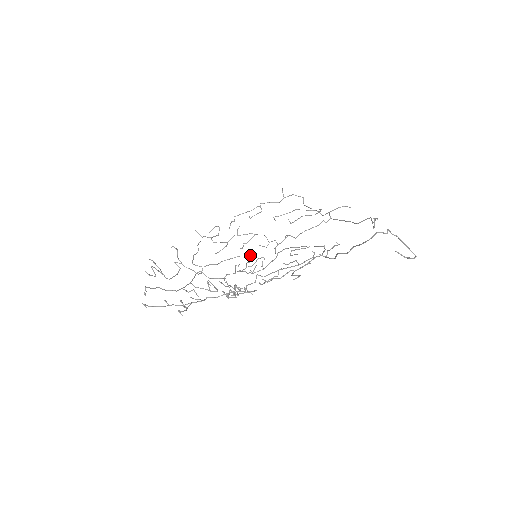
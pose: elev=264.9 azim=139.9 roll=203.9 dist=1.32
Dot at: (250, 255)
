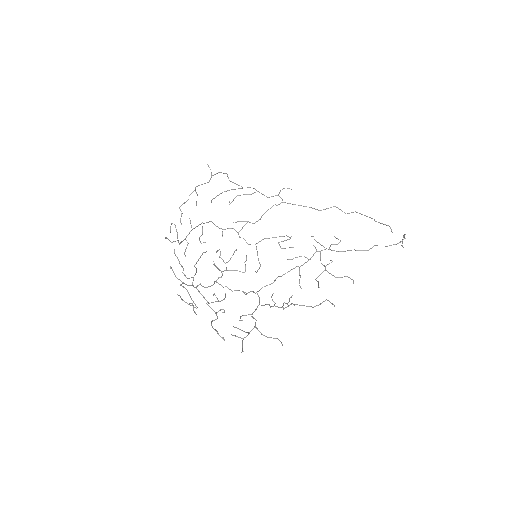
Dot at: occluded
